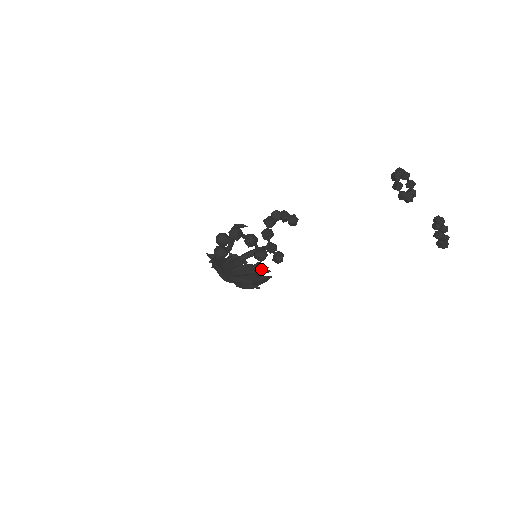
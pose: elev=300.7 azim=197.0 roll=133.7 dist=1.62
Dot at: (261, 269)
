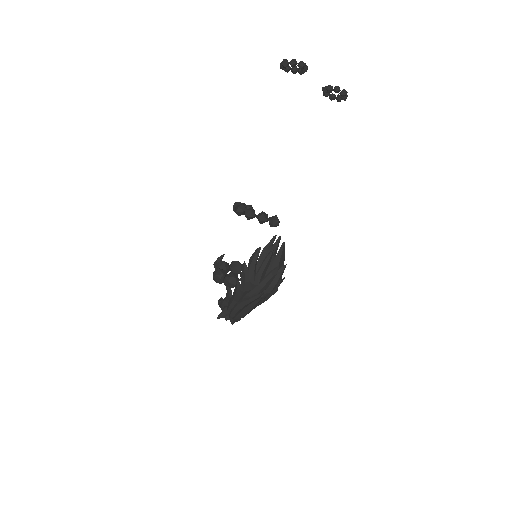
Dot at: occluded
